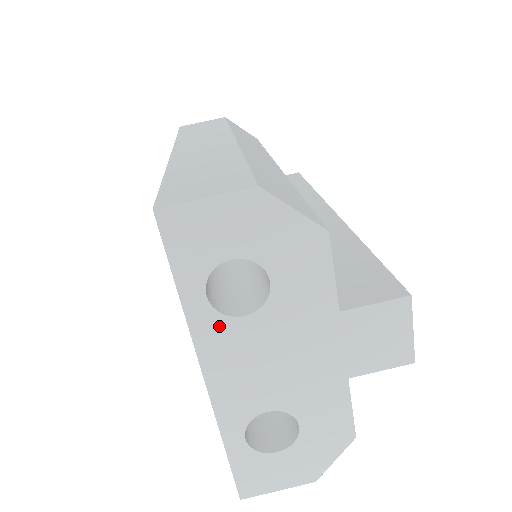
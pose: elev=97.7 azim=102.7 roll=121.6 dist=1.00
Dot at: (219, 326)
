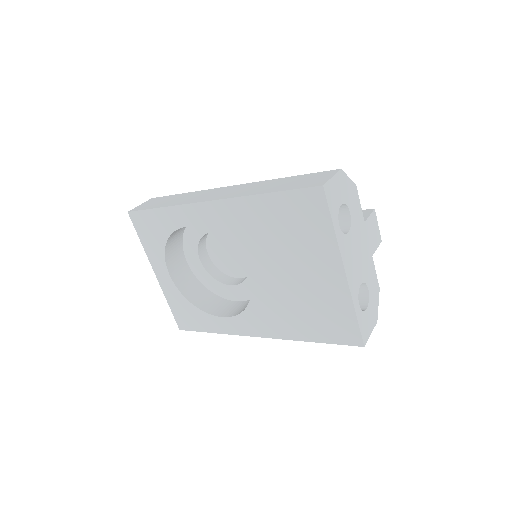
Dot at: (344, 240)
